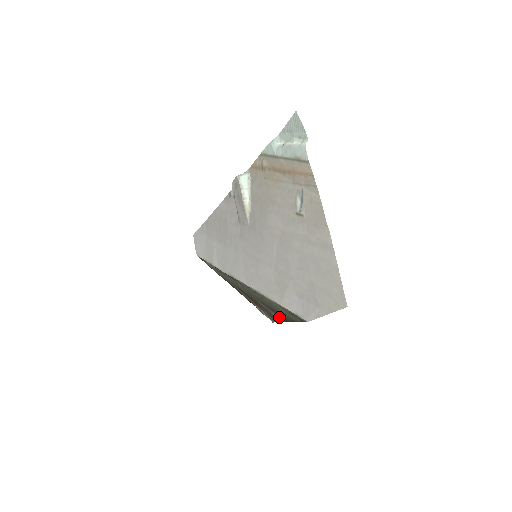
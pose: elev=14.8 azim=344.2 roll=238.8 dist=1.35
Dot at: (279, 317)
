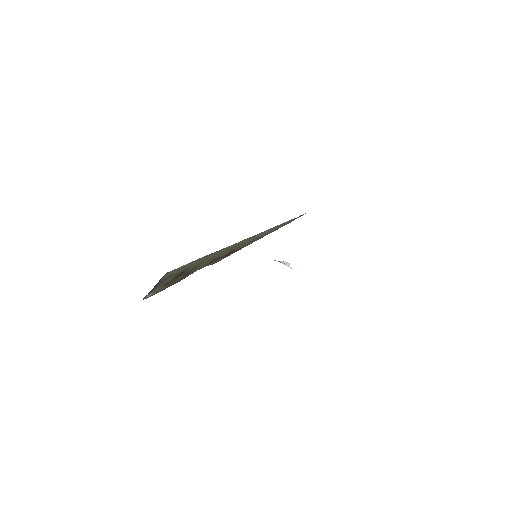
Dot at: (212, 263)
